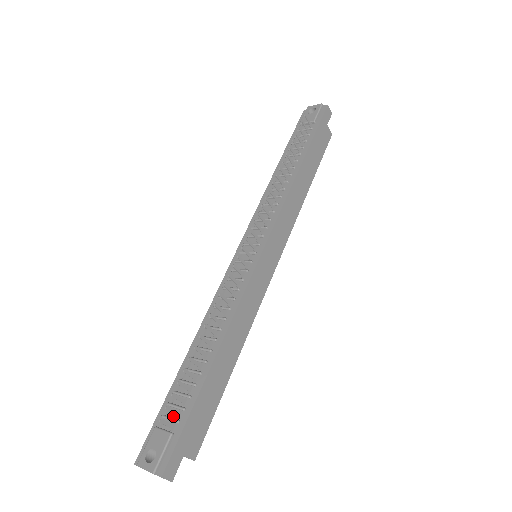
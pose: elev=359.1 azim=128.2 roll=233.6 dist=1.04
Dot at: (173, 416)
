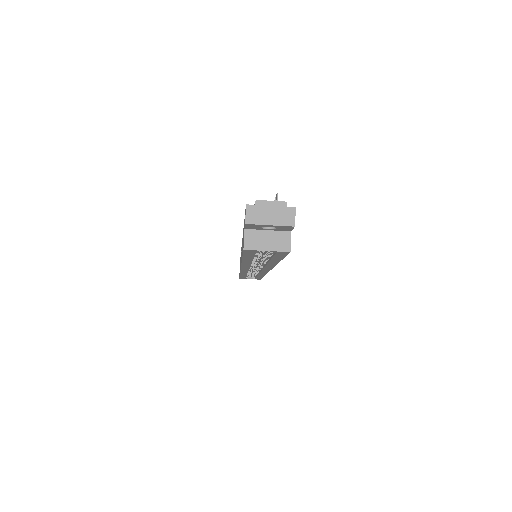
Dot at: occluded
